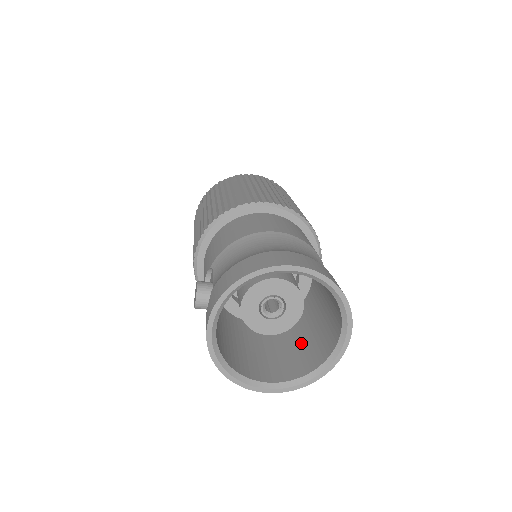
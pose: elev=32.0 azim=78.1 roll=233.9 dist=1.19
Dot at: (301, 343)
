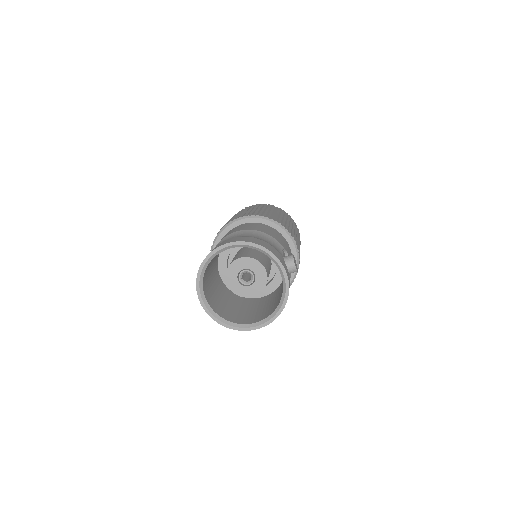
Dot at: (279, 295)
